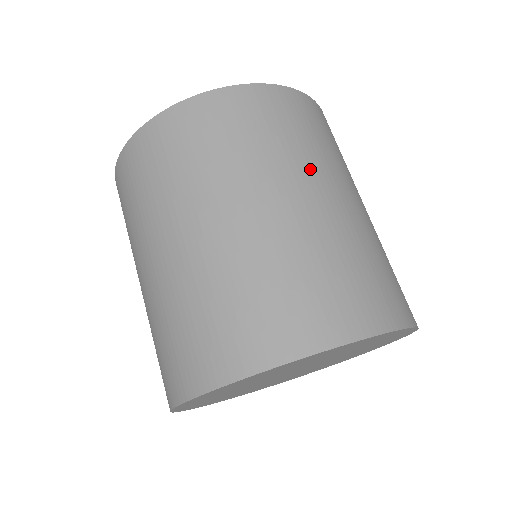
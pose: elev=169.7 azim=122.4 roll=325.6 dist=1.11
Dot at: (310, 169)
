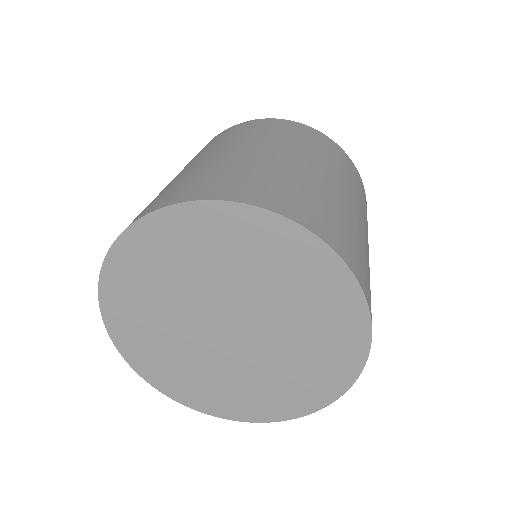
Dot at: (245, 141)
